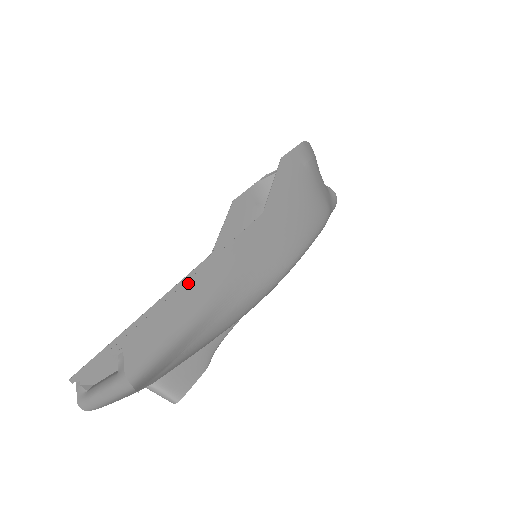
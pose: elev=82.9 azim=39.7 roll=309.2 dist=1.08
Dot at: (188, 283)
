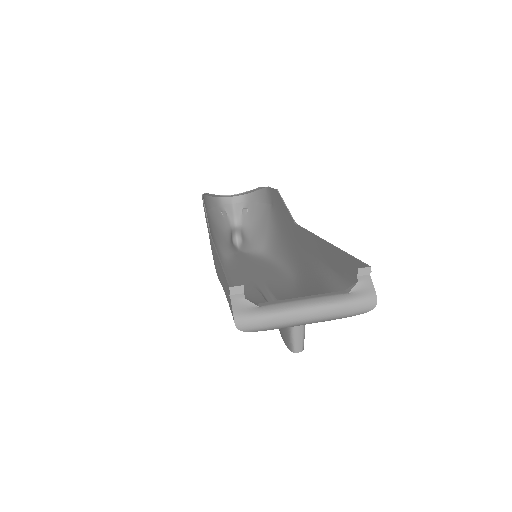
Dot at: (333, 246)
